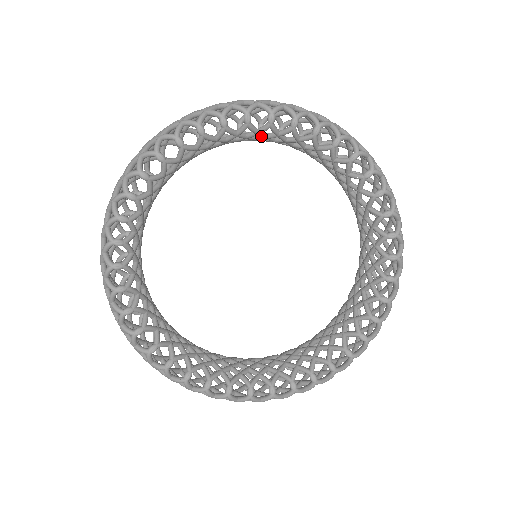
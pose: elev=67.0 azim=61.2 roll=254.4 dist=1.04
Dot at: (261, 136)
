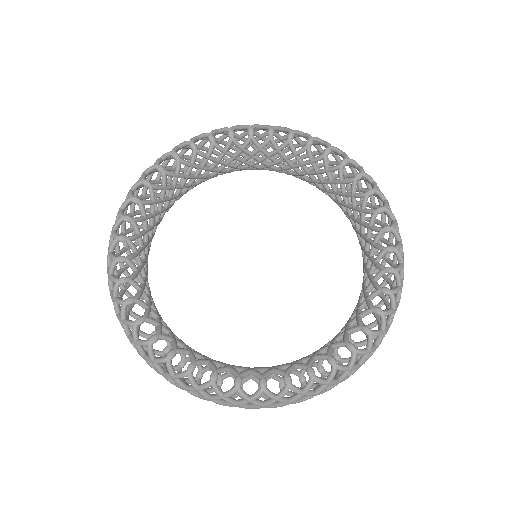
Dot at: (212, 160)
